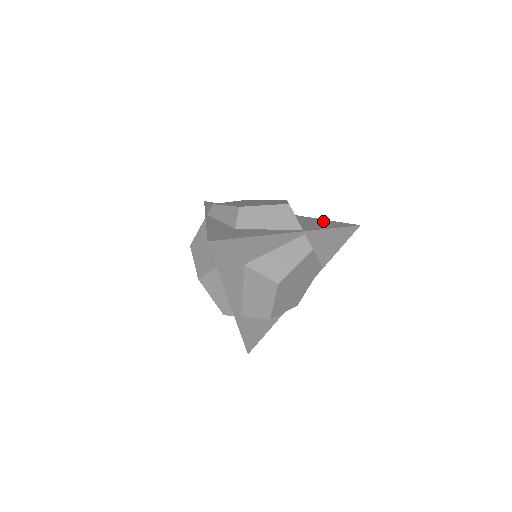
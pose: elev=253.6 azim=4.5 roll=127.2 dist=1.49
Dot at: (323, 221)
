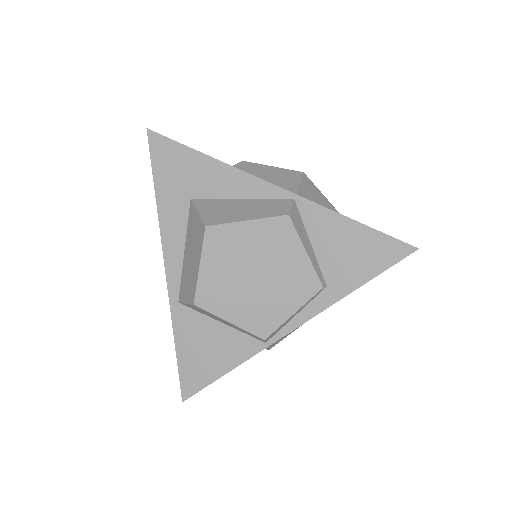
Dot at: occluded
